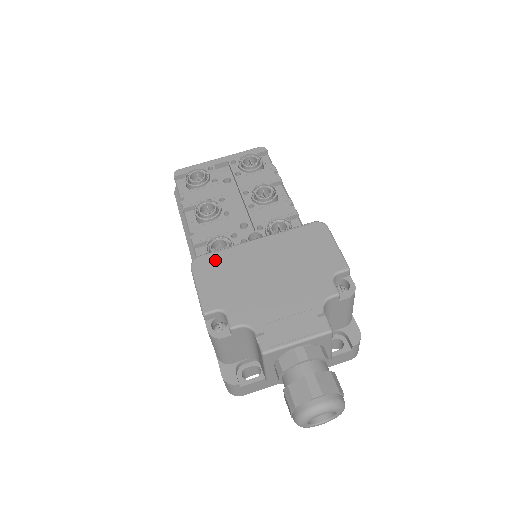
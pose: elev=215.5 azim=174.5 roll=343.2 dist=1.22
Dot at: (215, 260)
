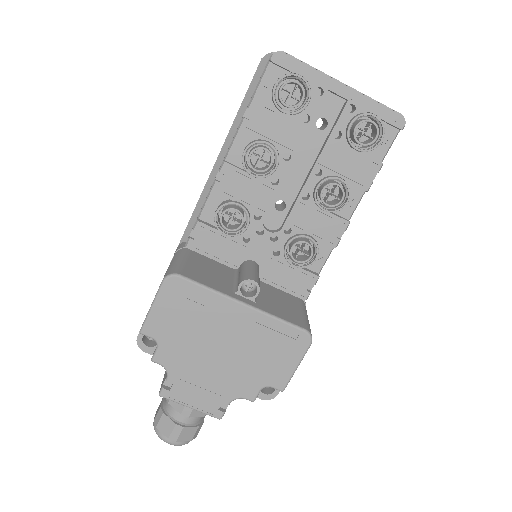
Dot at: (189, 293)
